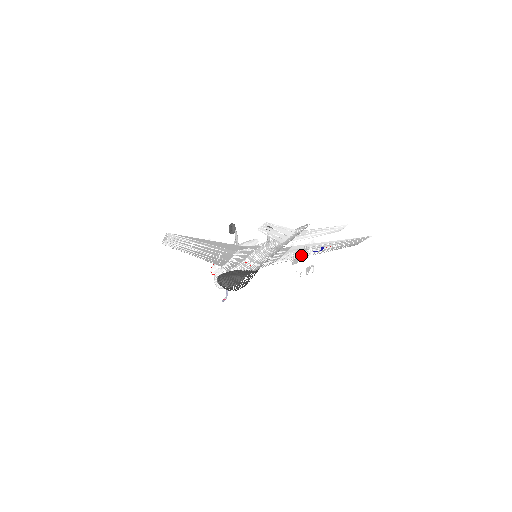
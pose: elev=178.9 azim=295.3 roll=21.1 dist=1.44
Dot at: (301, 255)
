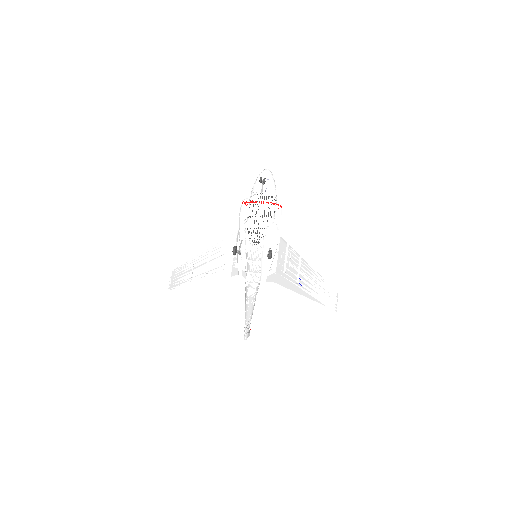
Dot at: occluded
